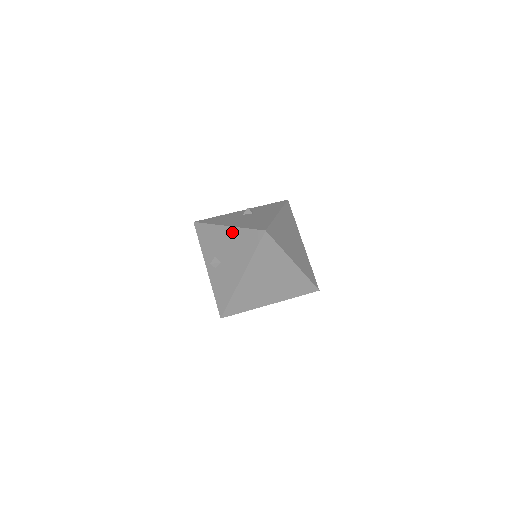
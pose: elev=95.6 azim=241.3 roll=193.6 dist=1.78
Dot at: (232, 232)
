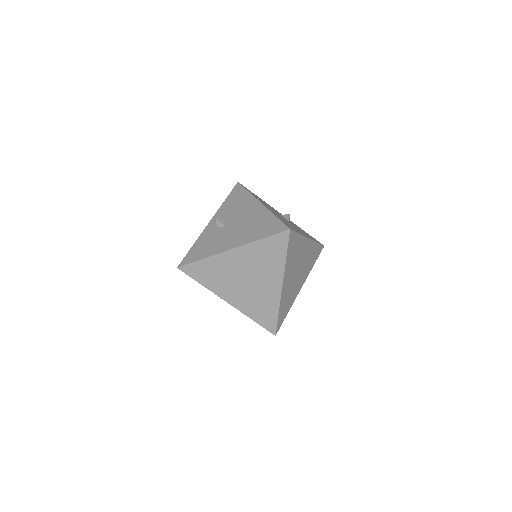
Dot at: (261, 210)
